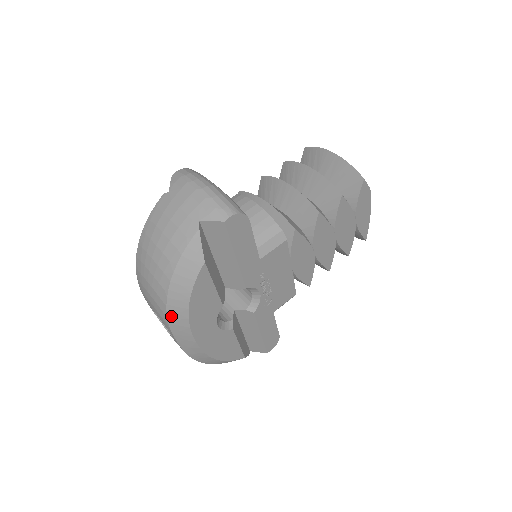
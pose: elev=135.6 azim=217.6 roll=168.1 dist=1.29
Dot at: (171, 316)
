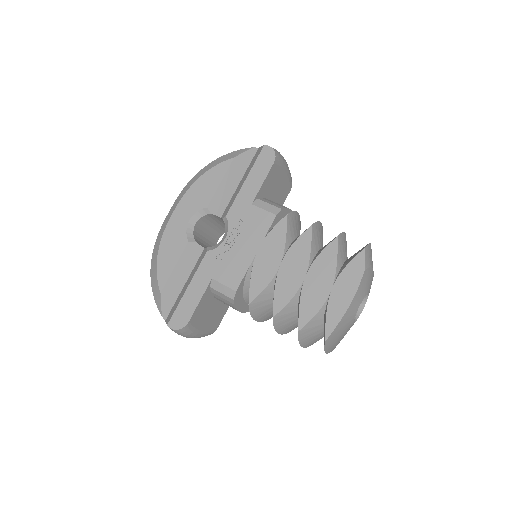
Dot at: (190, 182)
